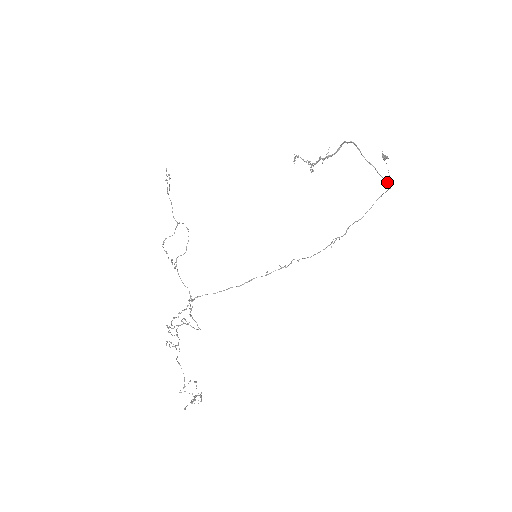
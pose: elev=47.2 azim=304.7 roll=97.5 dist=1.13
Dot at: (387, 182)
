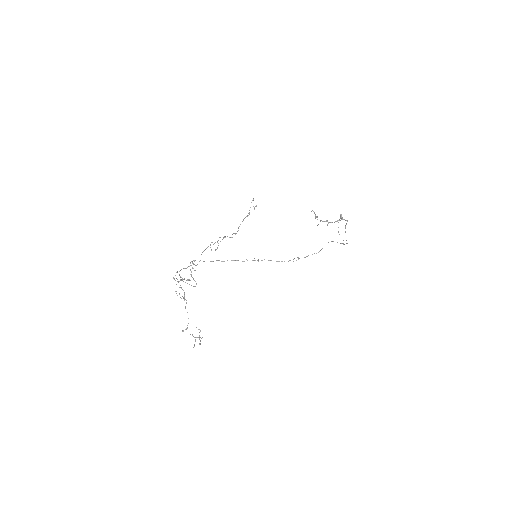
Dot at: occluded
